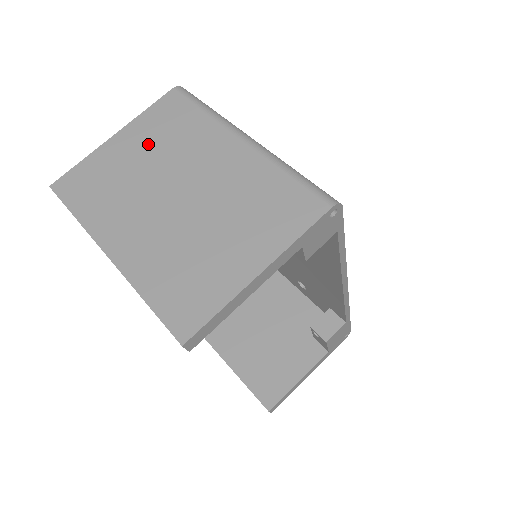
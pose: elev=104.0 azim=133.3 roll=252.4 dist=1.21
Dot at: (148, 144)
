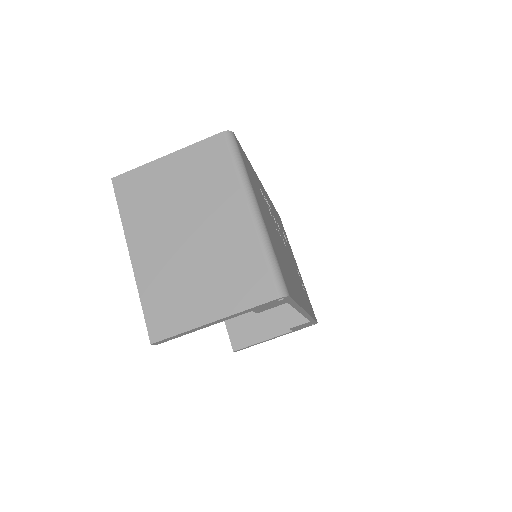
Dot at: (186, 177)
